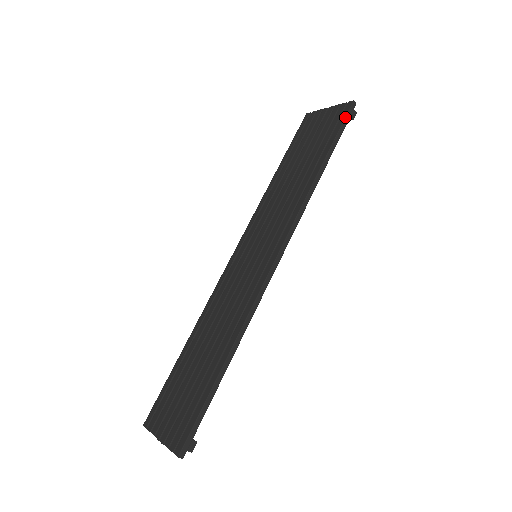
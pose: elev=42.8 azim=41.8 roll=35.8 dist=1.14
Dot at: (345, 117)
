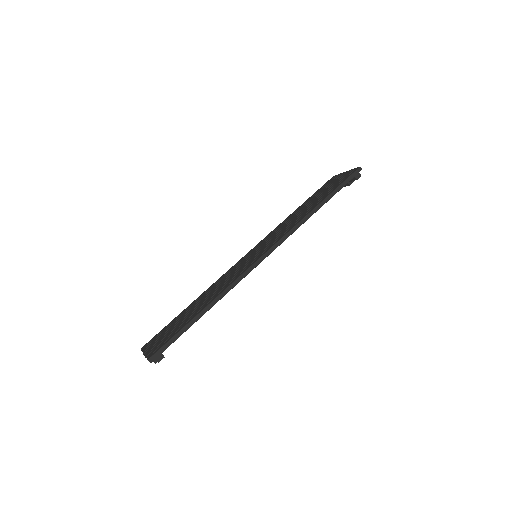
Dot at: (349, 176)
